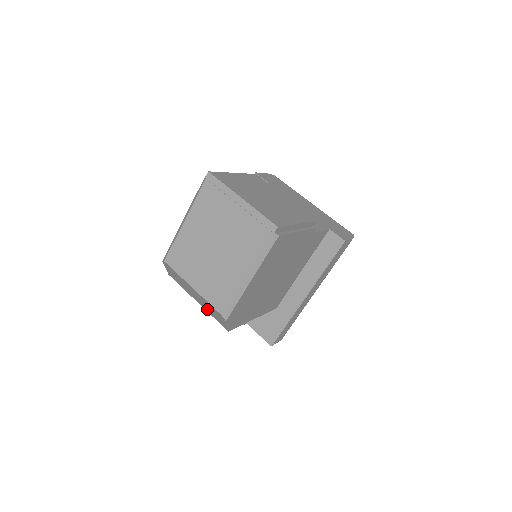
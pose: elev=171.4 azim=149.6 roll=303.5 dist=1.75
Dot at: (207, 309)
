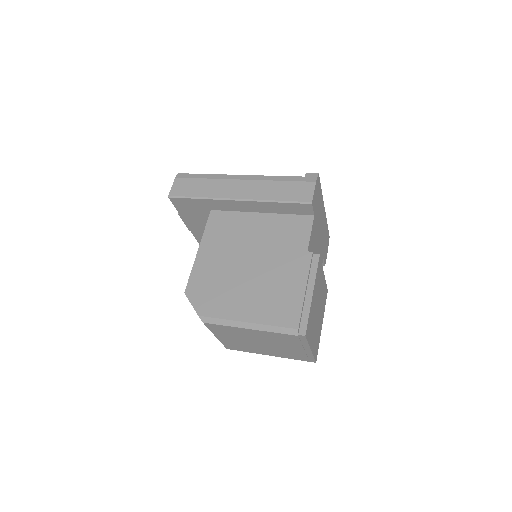
Dot at: occluded
